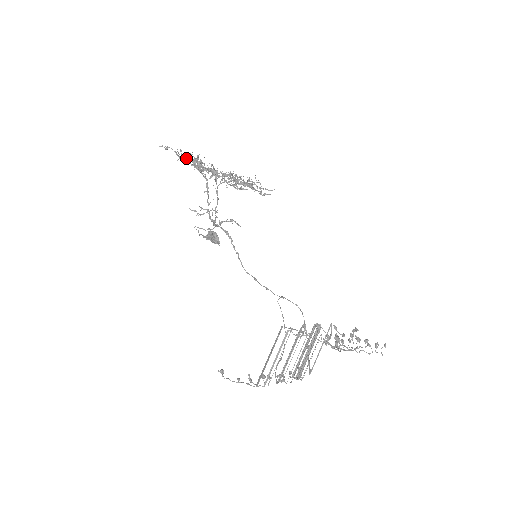
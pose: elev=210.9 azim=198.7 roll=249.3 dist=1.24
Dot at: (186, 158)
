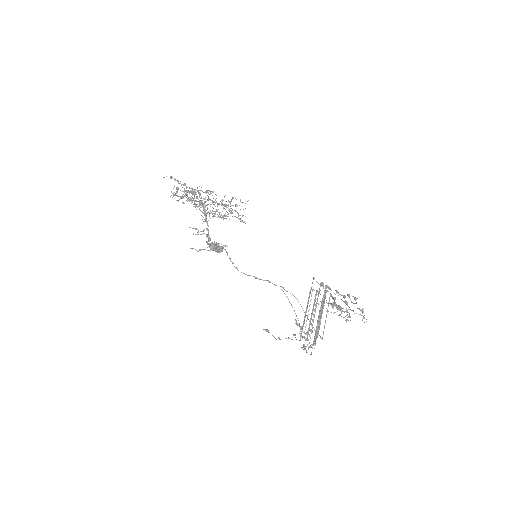
Dot at: (175, 195)
